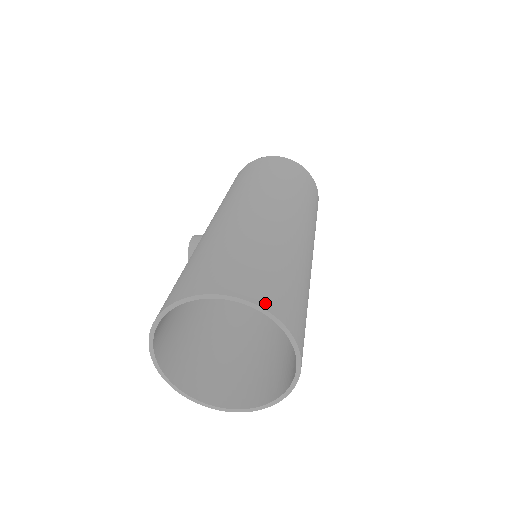
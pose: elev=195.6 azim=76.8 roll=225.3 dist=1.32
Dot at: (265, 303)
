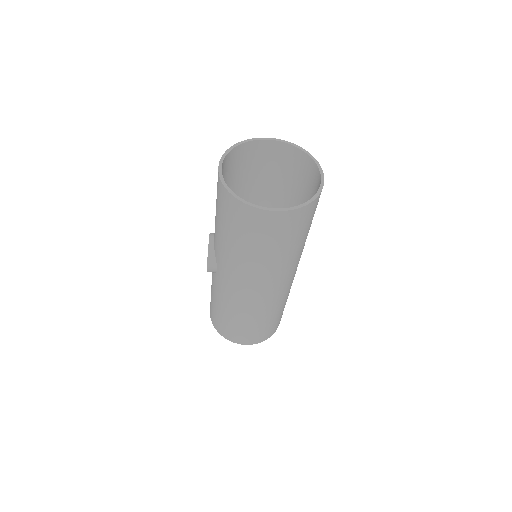
Dot at: (302, 153)
